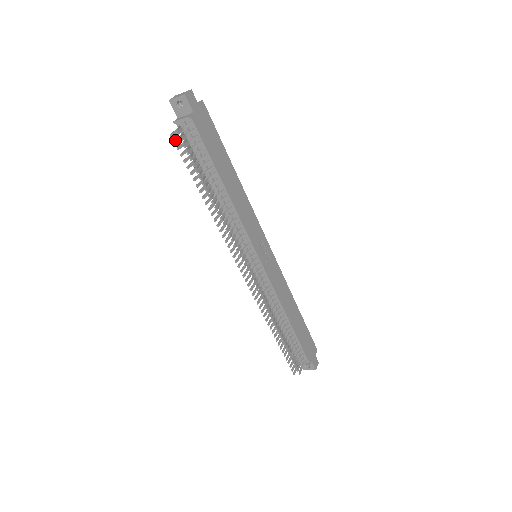
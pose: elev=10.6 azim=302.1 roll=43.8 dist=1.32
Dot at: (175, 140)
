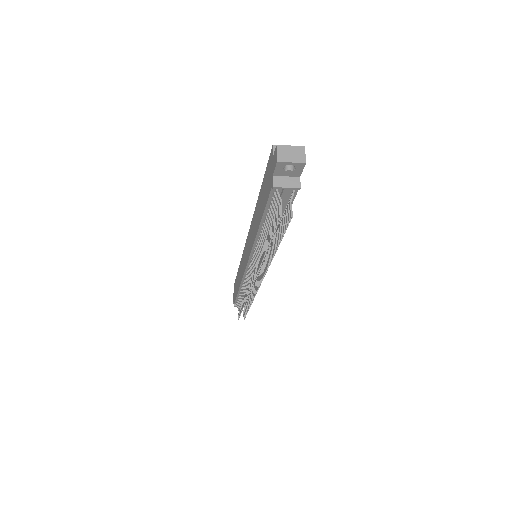
Dot at: occluded
